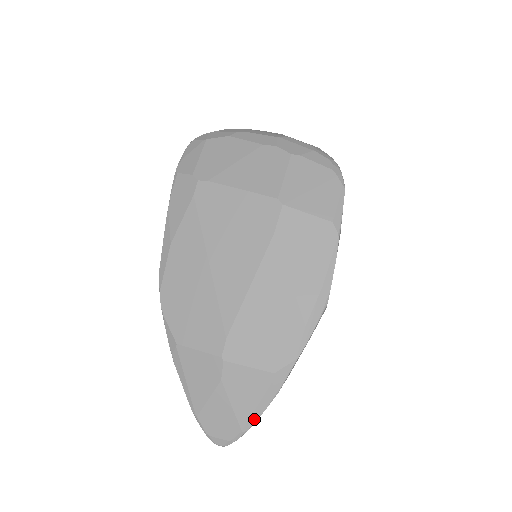
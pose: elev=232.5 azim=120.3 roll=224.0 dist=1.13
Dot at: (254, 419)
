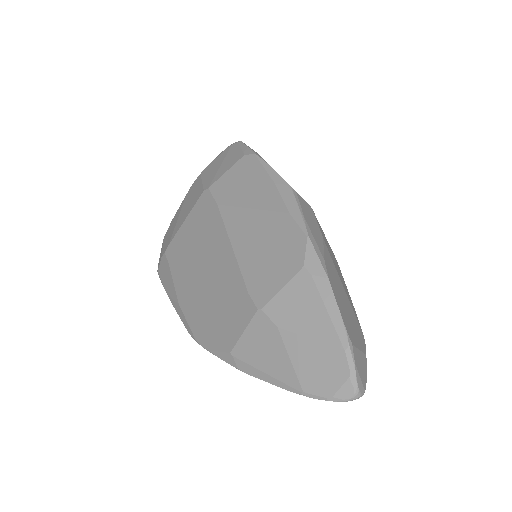
Dot at: (339, 325)
